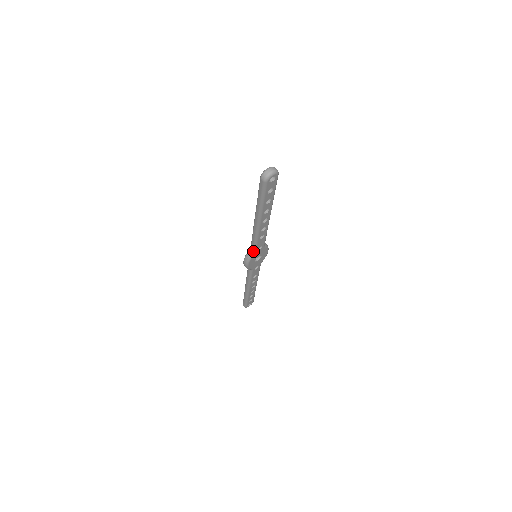
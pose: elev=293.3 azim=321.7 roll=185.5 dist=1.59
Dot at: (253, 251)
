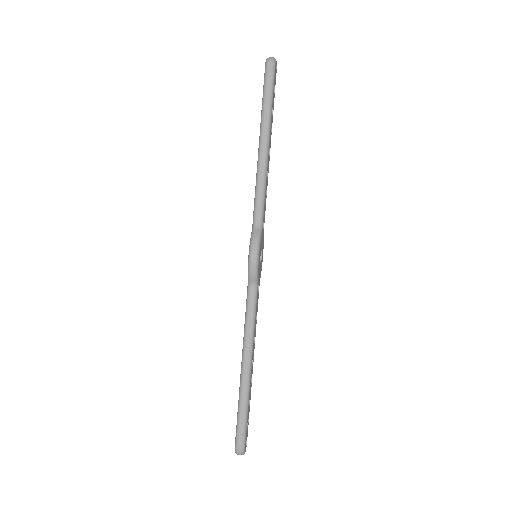
Dot at: (260, 225)
